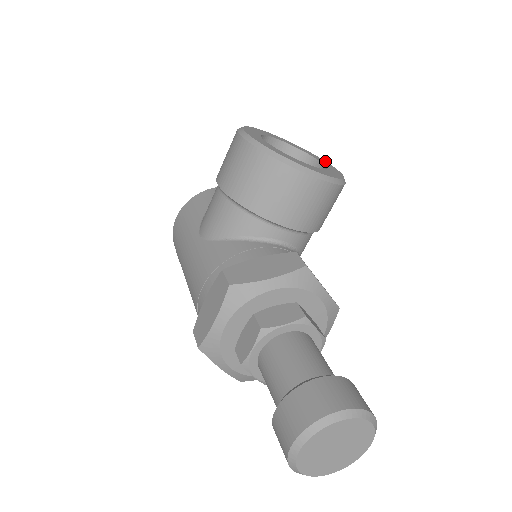
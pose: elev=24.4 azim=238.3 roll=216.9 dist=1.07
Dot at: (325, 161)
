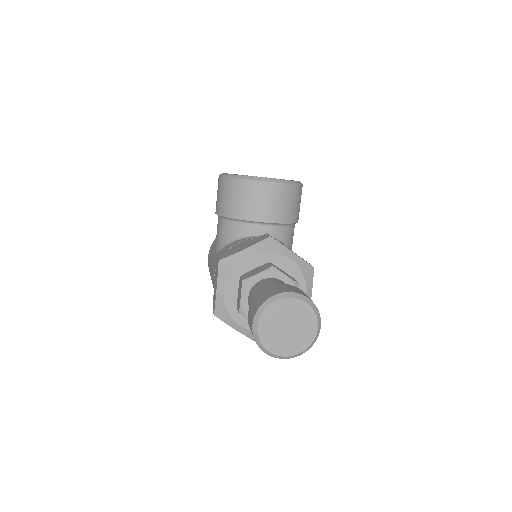
Dot at: occluded
